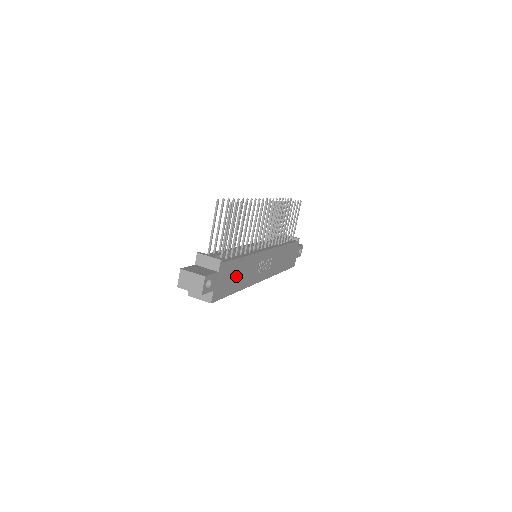
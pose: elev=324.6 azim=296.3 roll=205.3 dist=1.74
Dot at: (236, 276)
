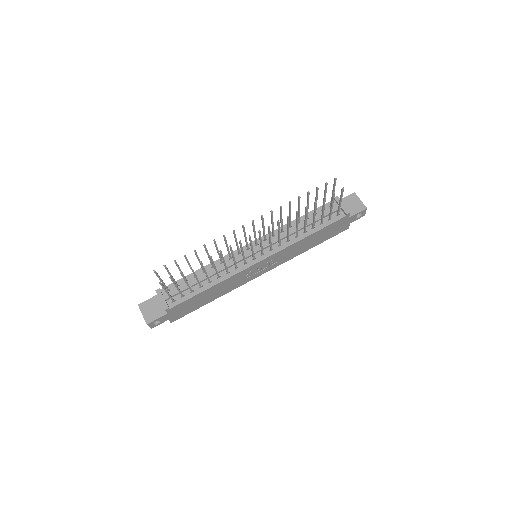
Dot at: (204, 298)
